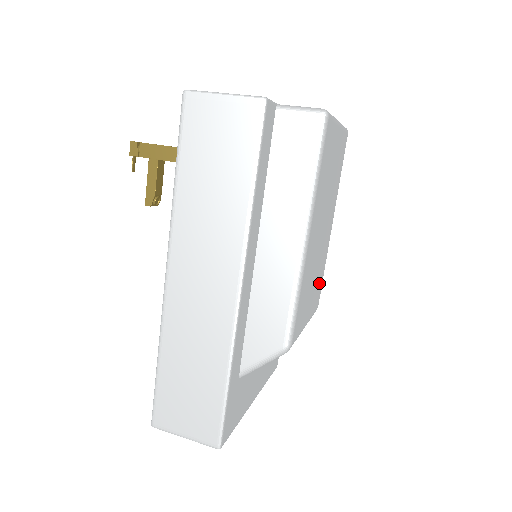
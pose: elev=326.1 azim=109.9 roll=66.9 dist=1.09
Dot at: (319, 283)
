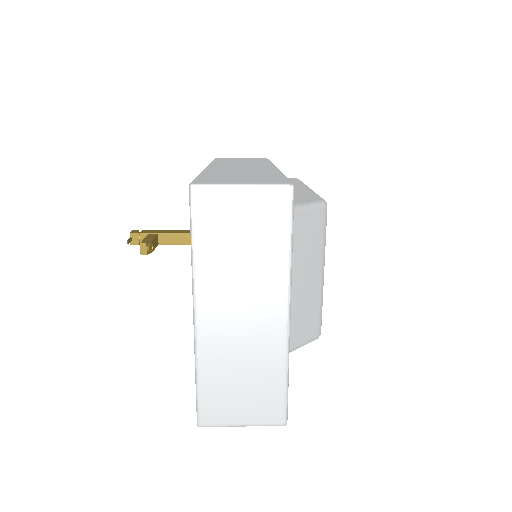
Dot at: occluded
